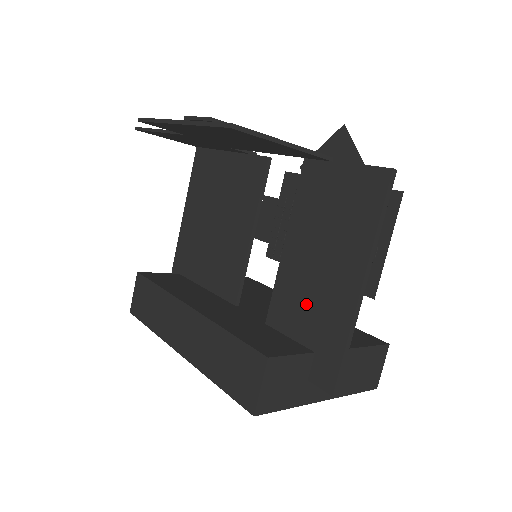
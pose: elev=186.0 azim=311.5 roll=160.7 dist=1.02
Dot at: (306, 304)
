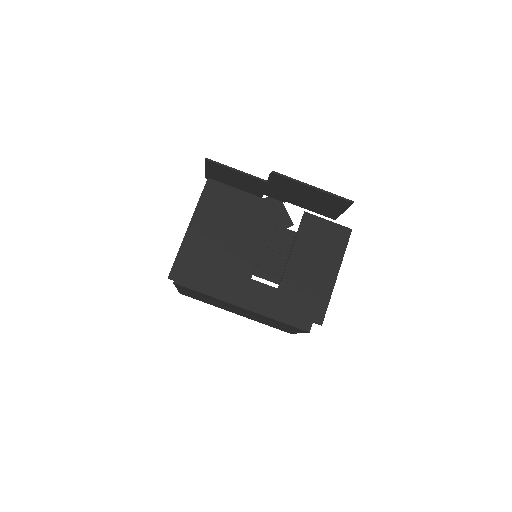
Dot at: (306, 283)
